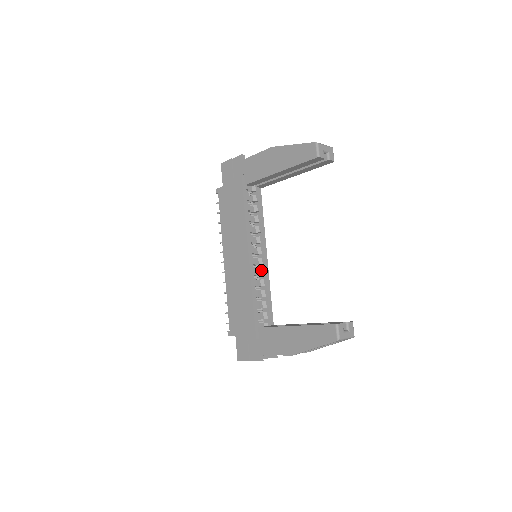
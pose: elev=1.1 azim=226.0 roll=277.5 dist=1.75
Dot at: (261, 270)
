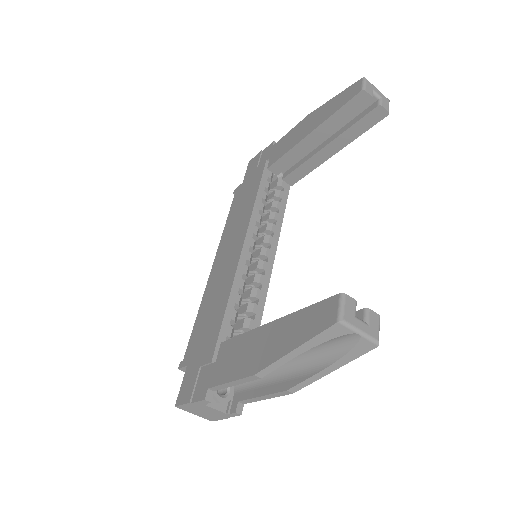
Dot at: (257, 276)
